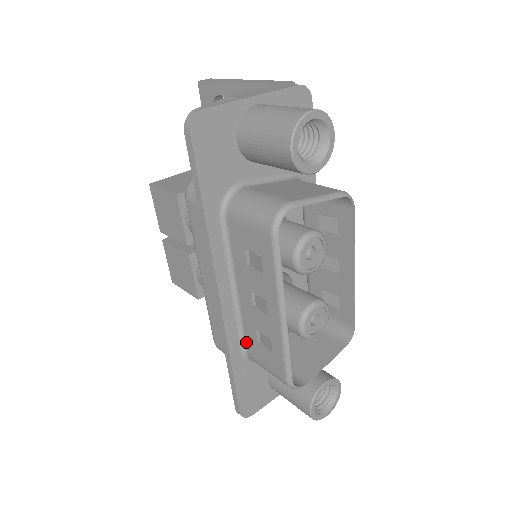
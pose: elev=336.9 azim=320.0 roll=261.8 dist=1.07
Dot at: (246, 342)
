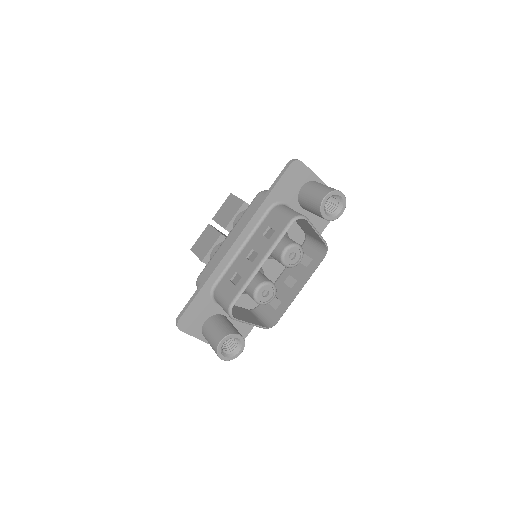
Dot at: (222, 280)
